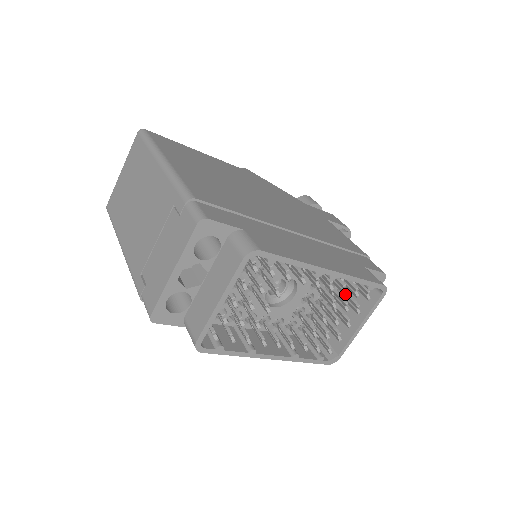
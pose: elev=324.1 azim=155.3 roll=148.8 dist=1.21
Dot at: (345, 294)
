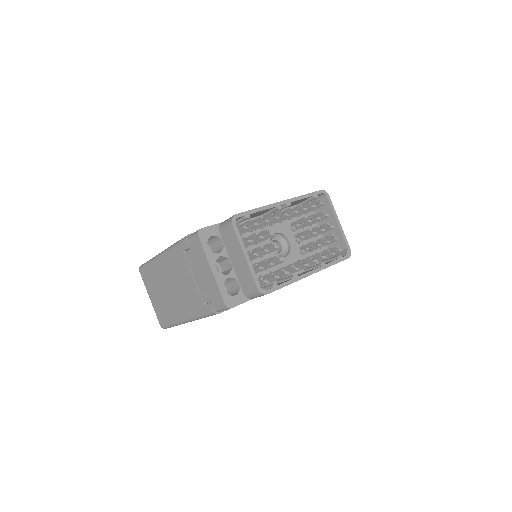
Dot at: occluded
